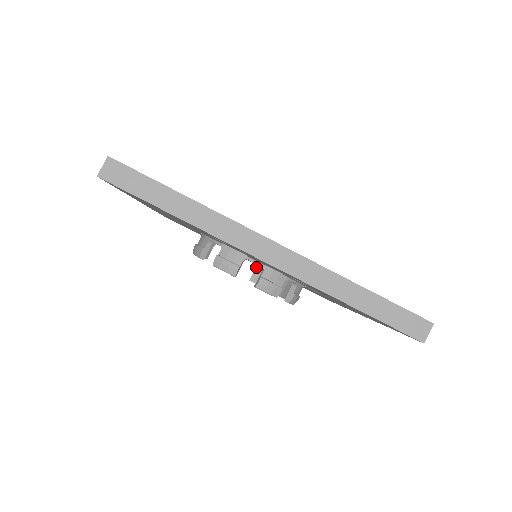
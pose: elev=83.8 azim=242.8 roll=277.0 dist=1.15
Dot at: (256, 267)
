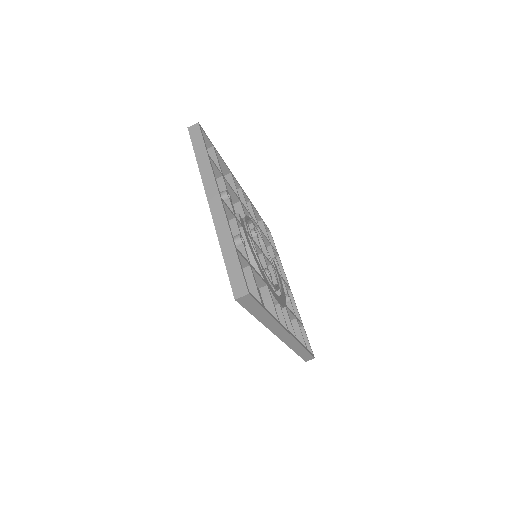
Dot at: occluded
